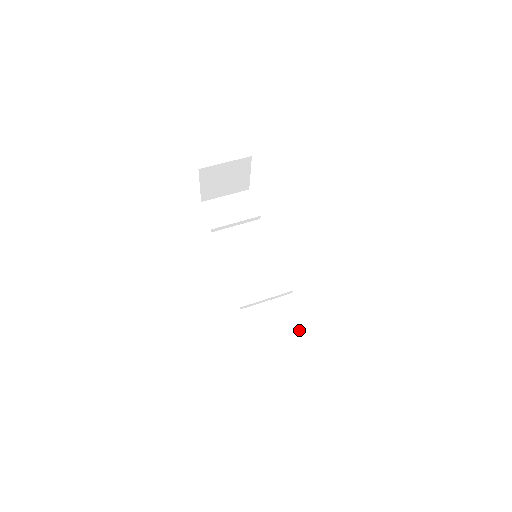
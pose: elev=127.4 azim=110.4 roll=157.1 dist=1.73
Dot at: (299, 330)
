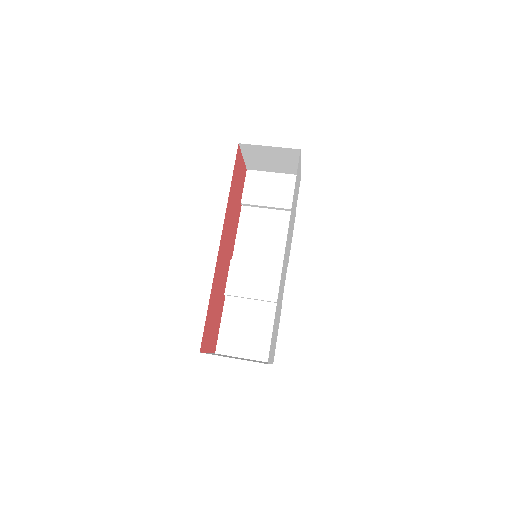
Dot at: (267, 343)
